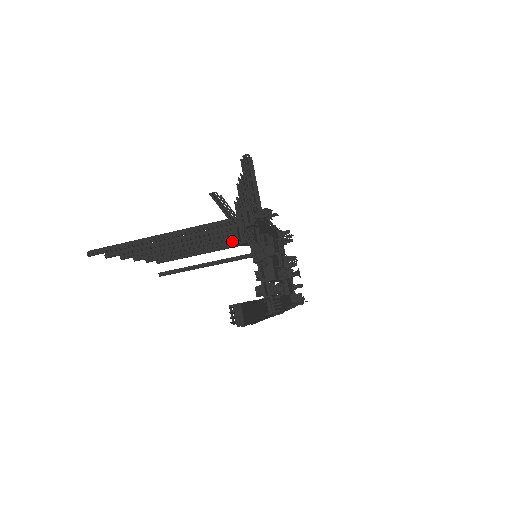
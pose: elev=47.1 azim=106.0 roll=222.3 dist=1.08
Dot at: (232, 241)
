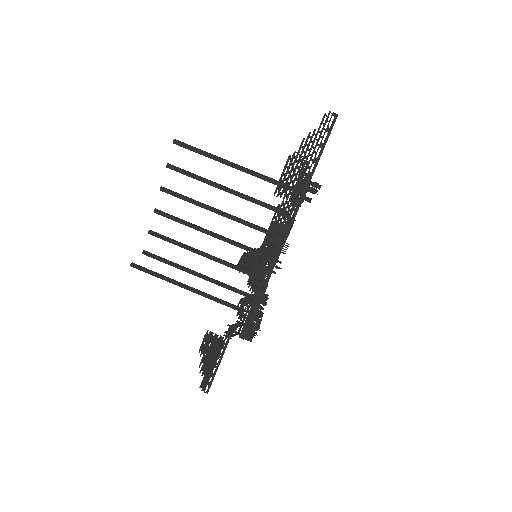
Dot at: (228, 262)
